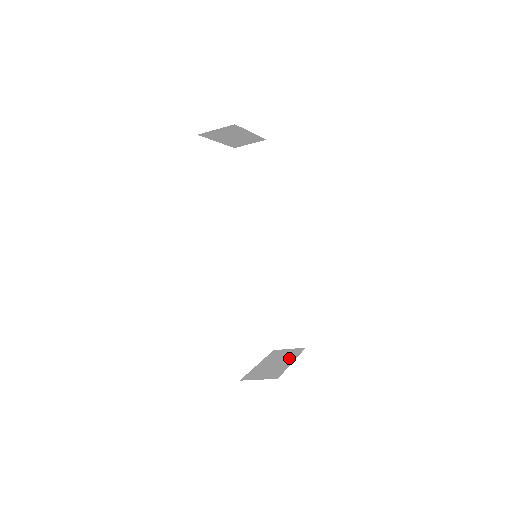
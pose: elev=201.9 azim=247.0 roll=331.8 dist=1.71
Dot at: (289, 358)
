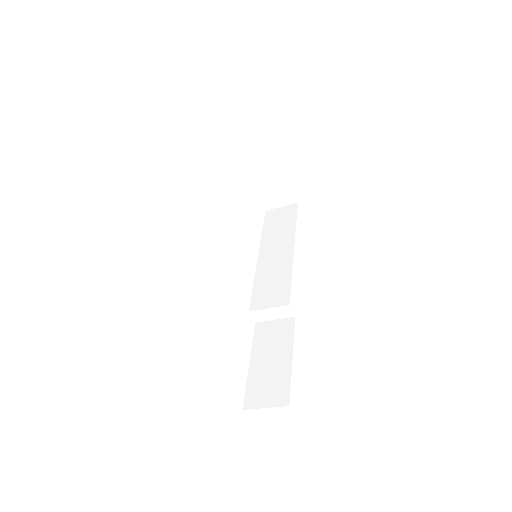
Dot at: occluded
